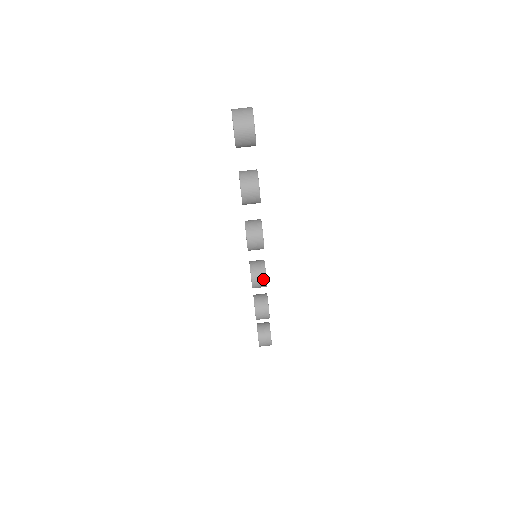
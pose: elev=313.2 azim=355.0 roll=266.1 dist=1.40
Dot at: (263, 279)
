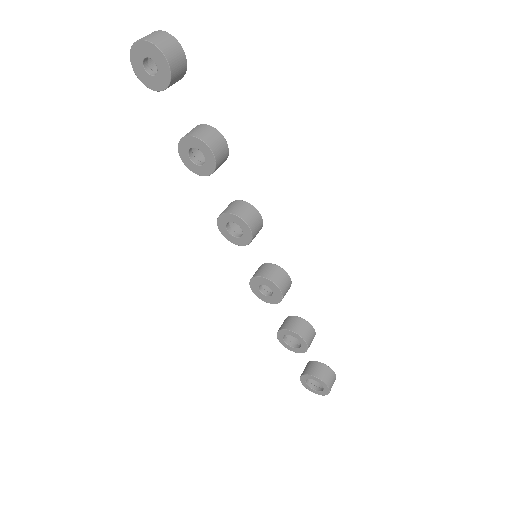
Dot at: (283, 275)
